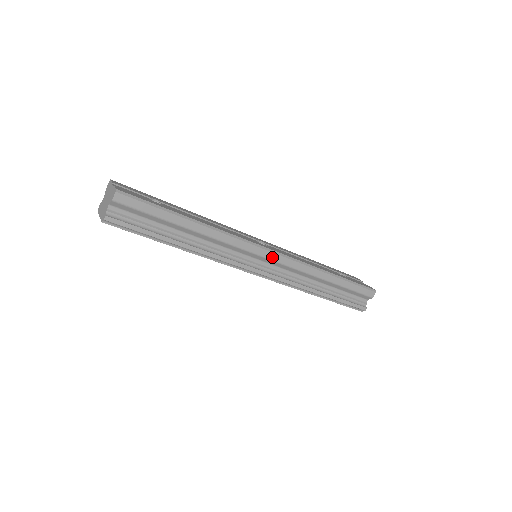
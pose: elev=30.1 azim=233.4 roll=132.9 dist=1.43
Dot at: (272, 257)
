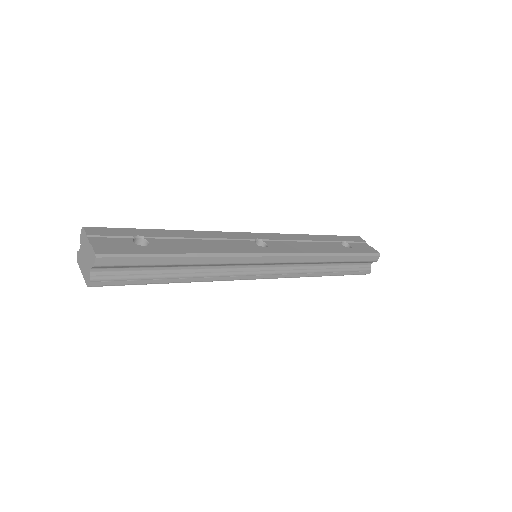
Dot at: (274, 260)
